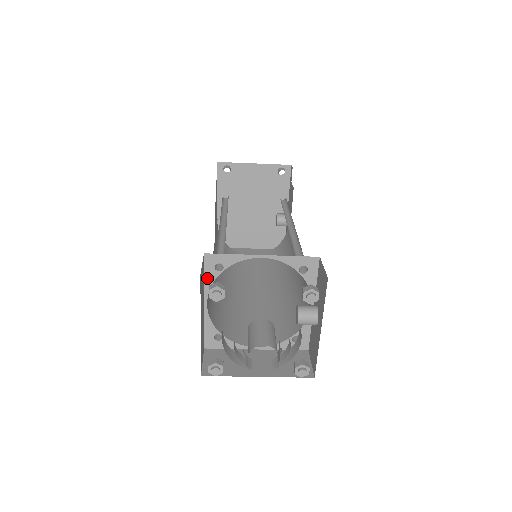
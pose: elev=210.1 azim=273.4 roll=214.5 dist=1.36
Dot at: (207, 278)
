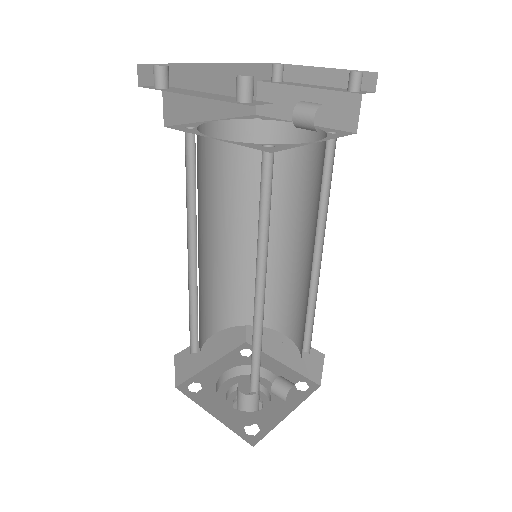
Dot at: occluded
